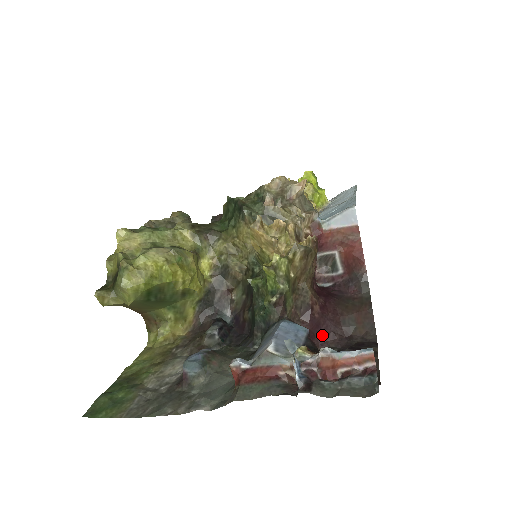
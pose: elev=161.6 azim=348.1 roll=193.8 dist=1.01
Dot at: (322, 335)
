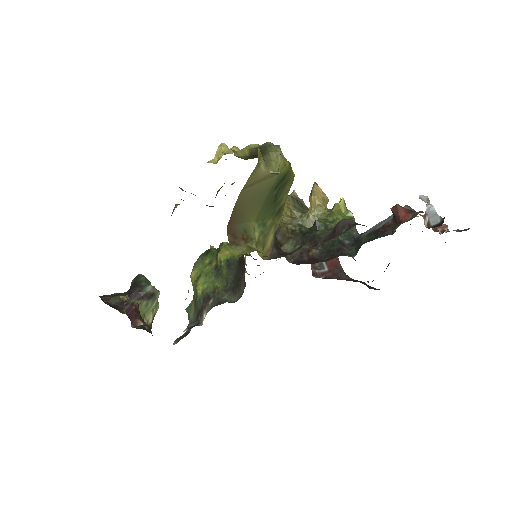
Dot at: occluded
